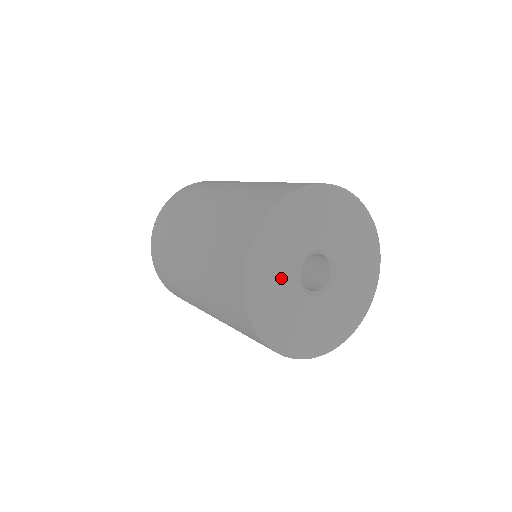
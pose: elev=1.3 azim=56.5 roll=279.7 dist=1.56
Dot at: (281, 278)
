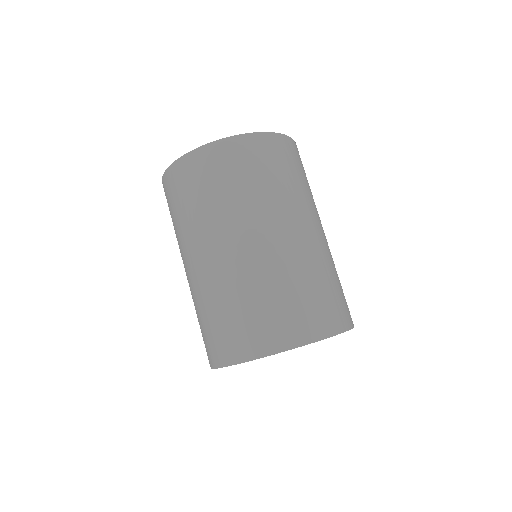
Dot at: occluded
